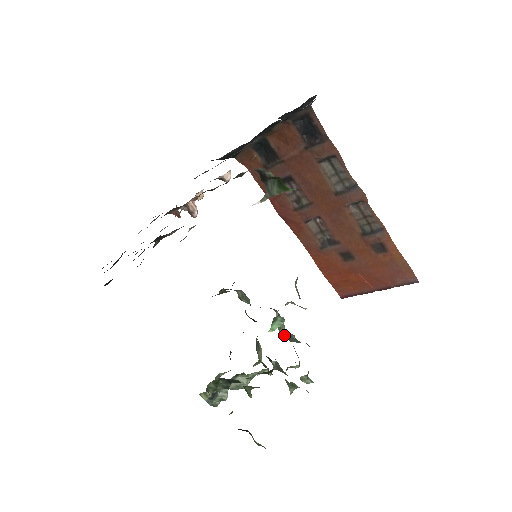
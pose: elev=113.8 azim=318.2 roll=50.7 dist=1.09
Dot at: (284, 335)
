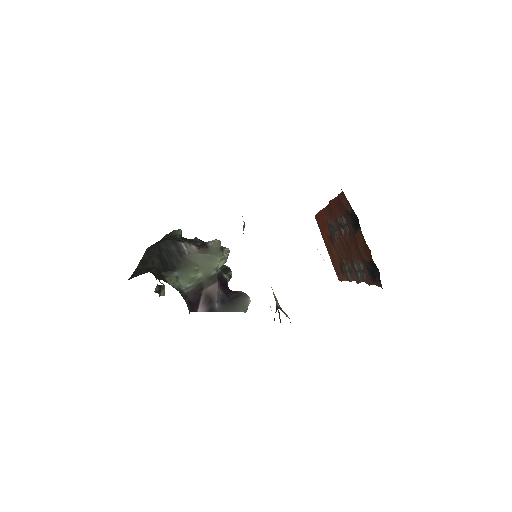
Dot at: occluded
